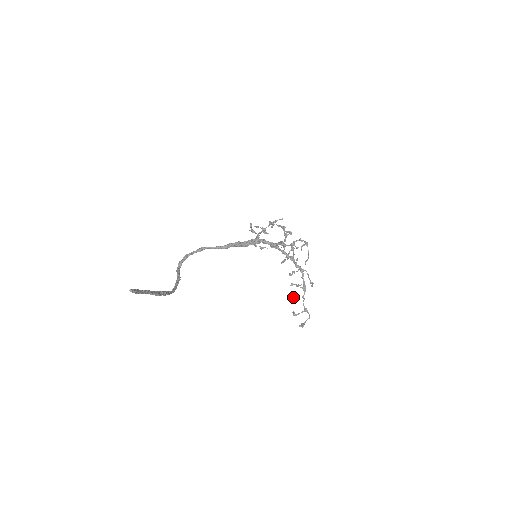
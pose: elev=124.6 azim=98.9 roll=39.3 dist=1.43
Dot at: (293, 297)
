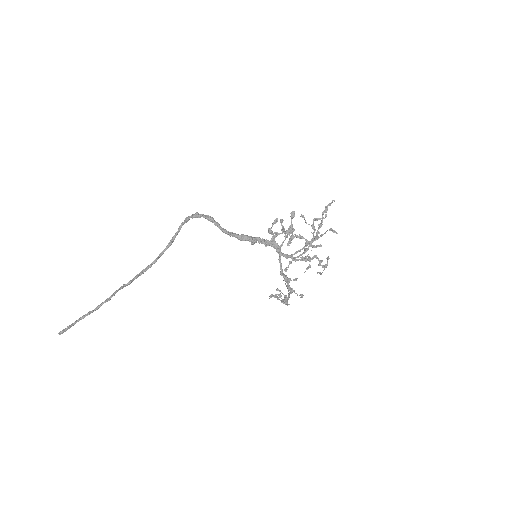
Dot at: (273, 296)
